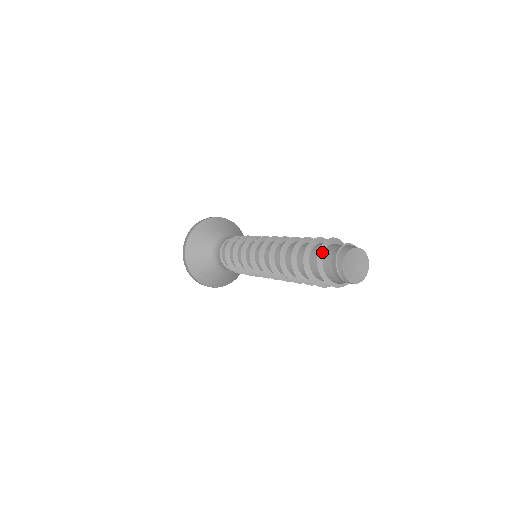
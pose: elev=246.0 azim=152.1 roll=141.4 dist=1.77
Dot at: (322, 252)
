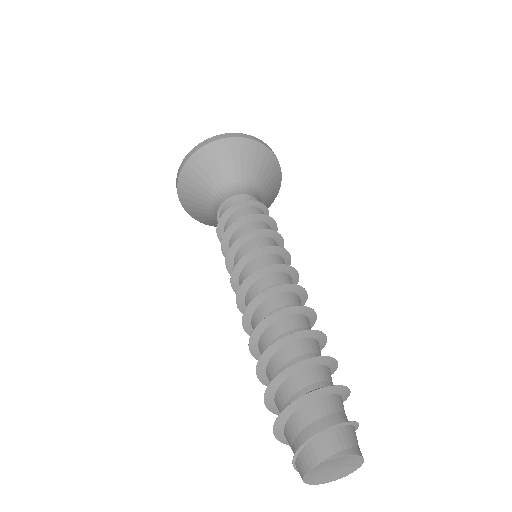
Dot at: (280, 433)
